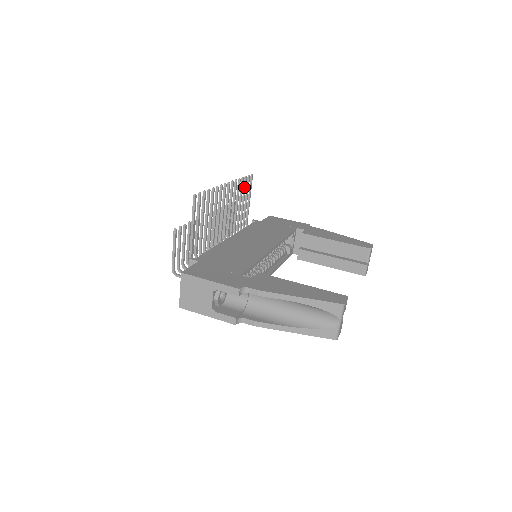
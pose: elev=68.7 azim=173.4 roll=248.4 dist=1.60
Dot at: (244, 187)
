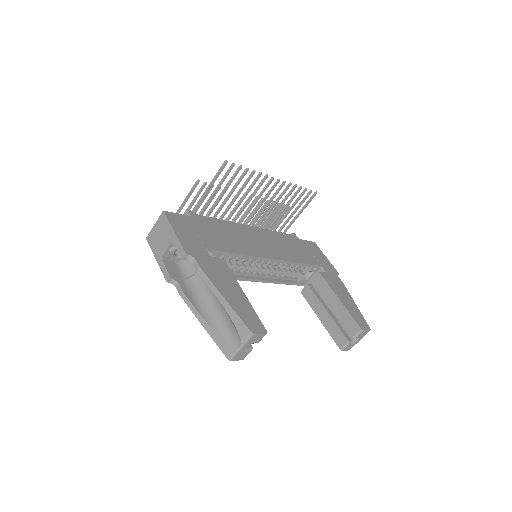
Dot at: (299, 197)
